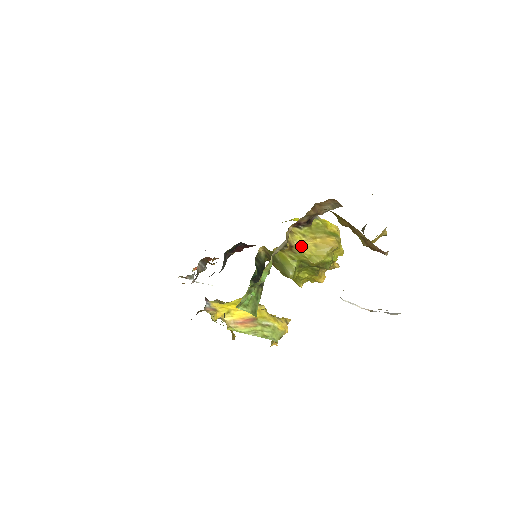
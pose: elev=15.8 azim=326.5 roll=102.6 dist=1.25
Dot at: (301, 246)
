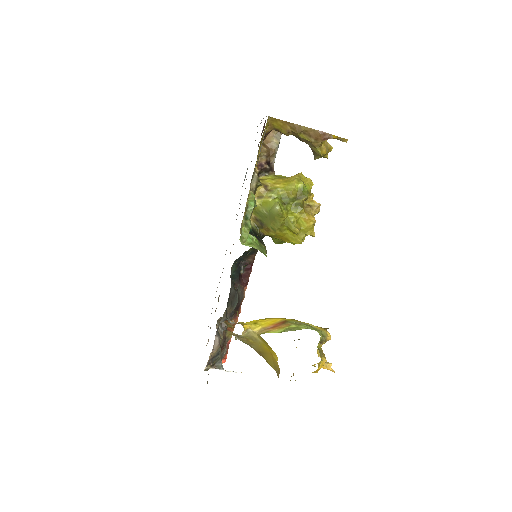
Dot at: (274, 185)
